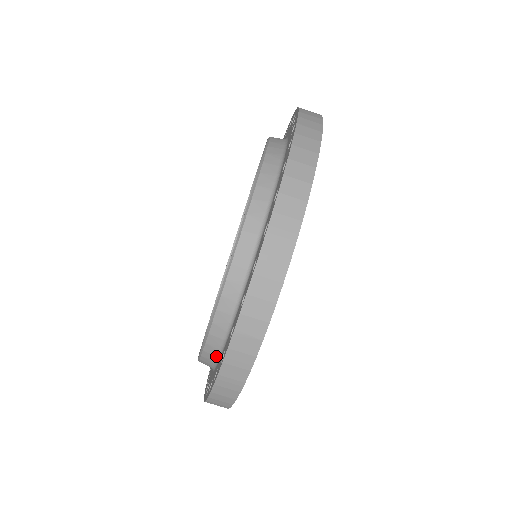
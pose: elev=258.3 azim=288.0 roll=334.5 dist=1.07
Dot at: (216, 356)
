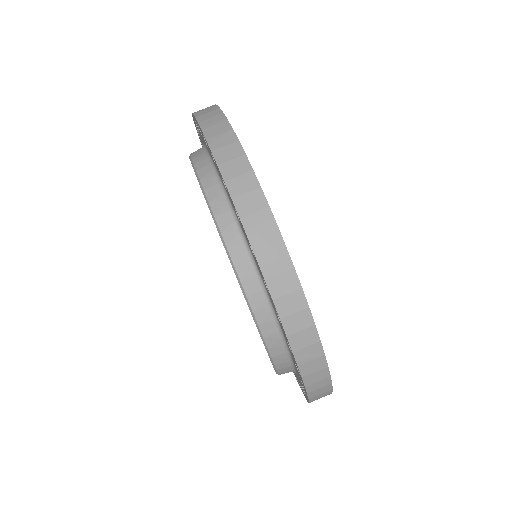
Dot at: (261, 290)
